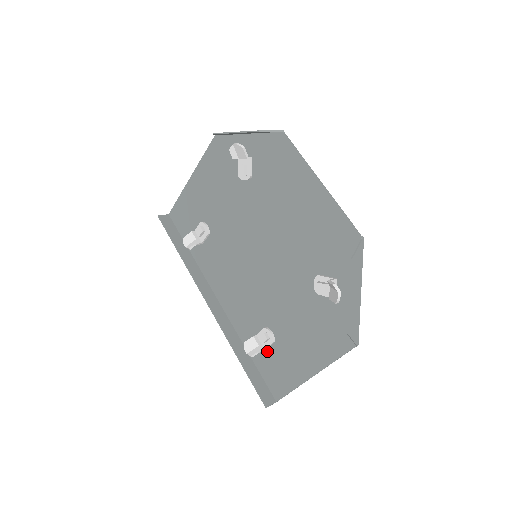
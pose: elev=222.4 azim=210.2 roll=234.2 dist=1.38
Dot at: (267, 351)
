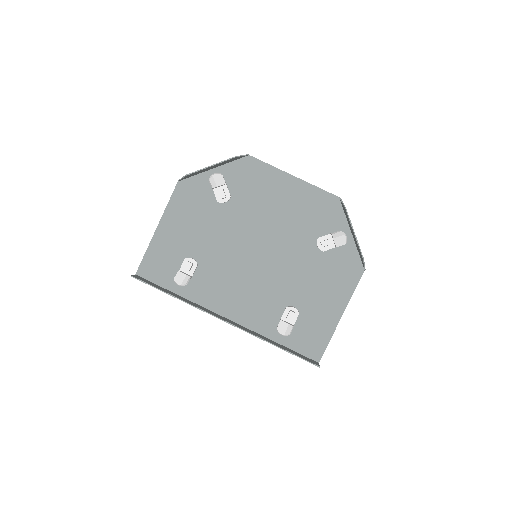
Dot at: (294, 327)
